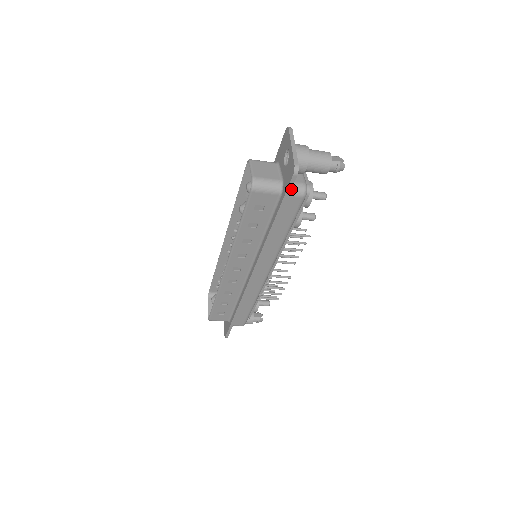
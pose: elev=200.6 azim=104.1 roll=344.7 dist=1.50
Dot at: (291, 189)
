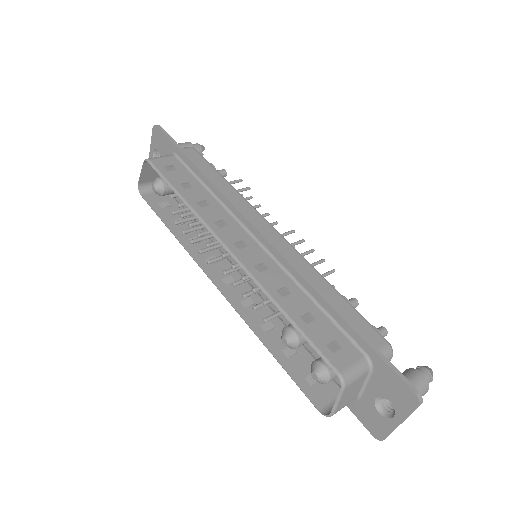
Dot at: occluded
